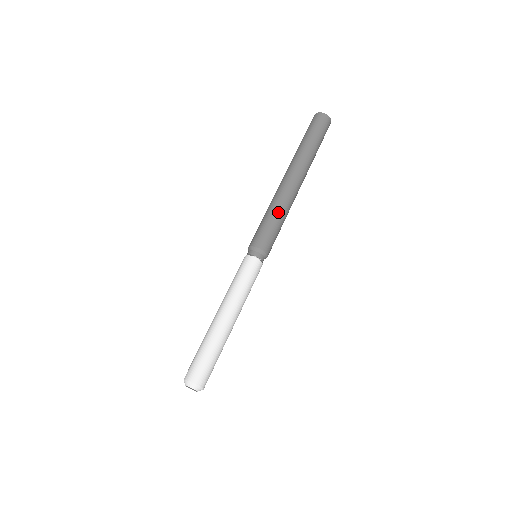
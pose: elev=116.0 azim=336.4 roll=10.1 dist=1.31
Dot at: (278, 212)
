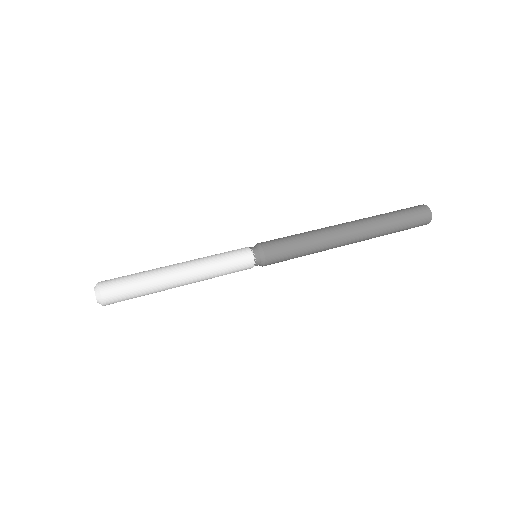
Dot at: (303, 233)
